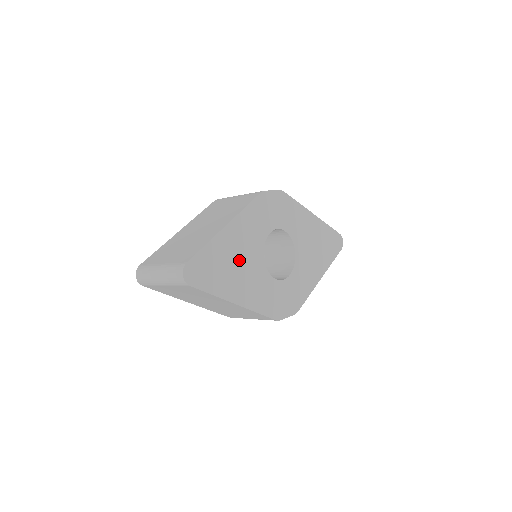
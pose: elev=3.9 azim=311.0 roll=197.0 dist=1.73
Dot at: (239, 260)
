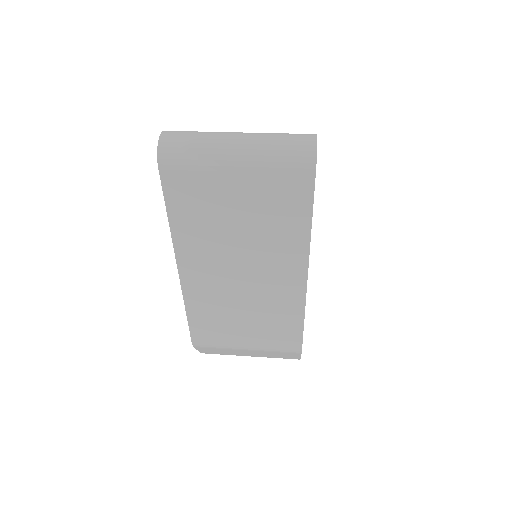
Dot at: occluded
